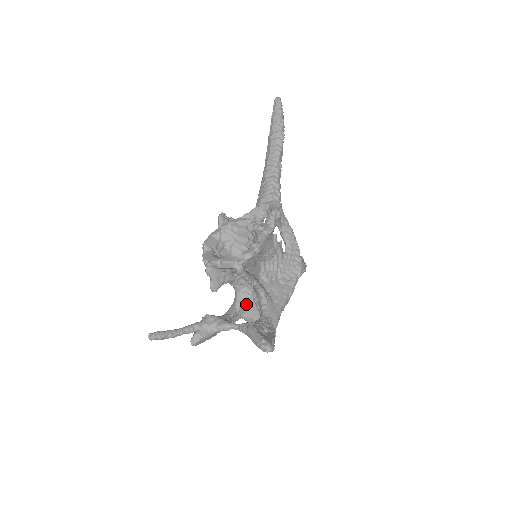
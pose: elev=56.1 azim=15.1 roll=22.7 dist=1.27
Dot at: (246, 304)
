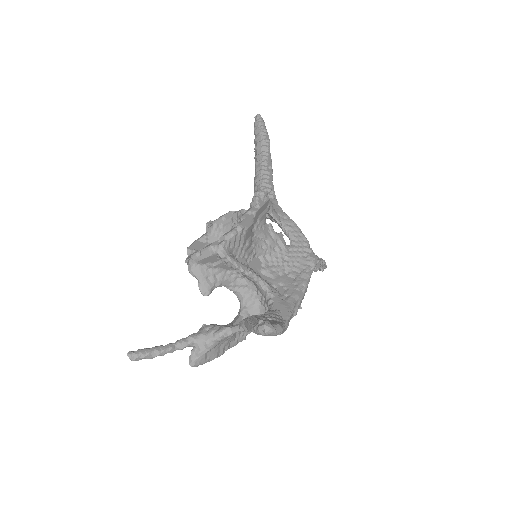
Dot at: (253, 310)
